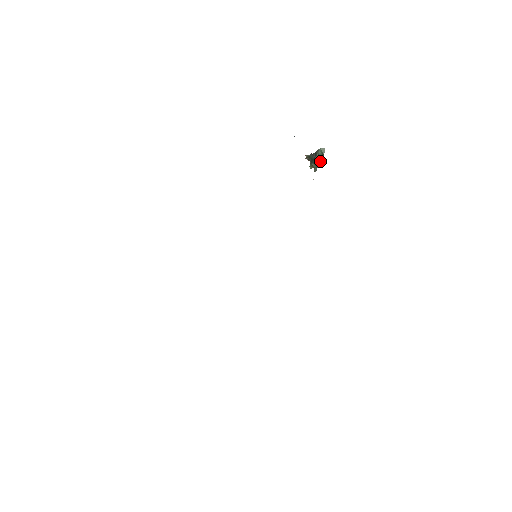
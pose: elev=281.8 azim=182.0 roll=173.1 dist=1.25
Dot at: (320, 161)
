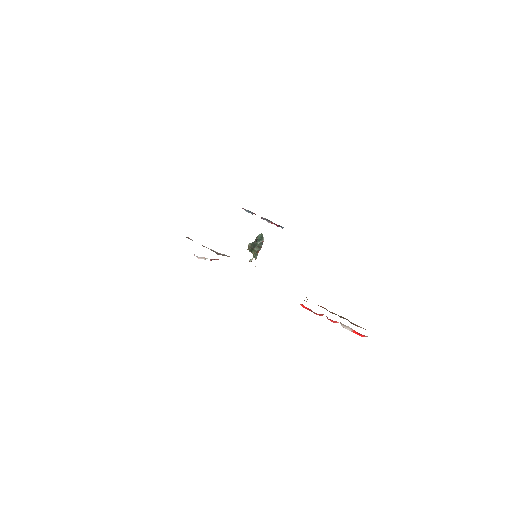
Dot at: (261, 242)
